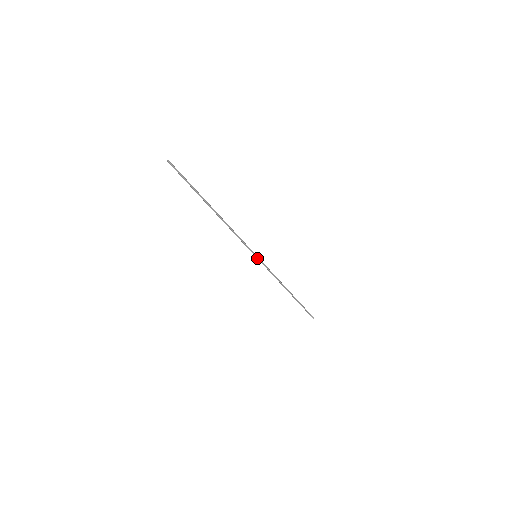
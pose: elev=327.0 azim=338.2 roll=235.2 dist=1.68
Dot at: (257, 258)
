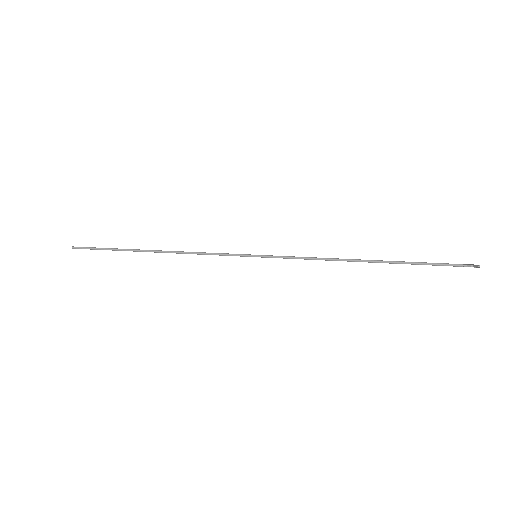
Dot at: occluded
